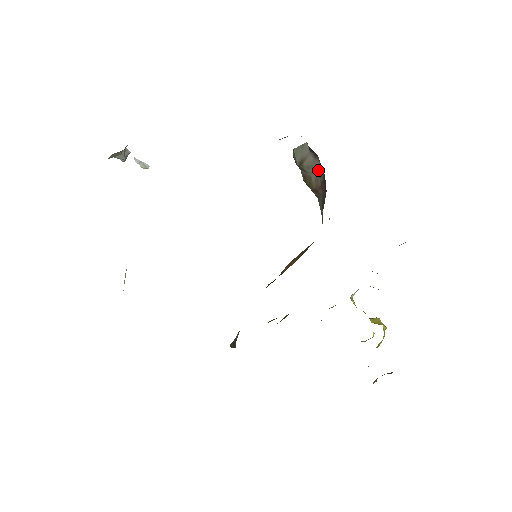
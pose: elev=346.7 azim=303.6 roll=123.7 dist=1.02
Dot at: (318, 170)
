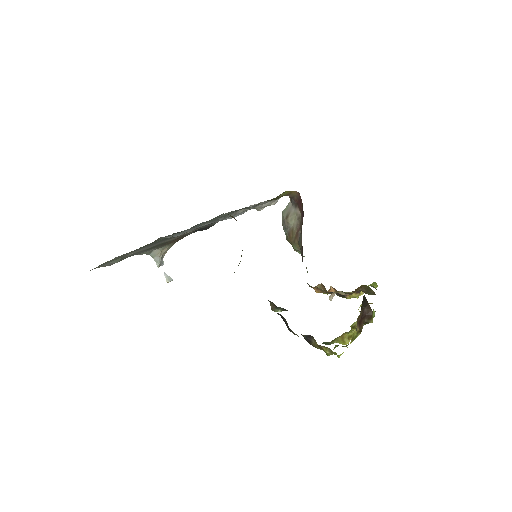
Dot at: (298, 217)
